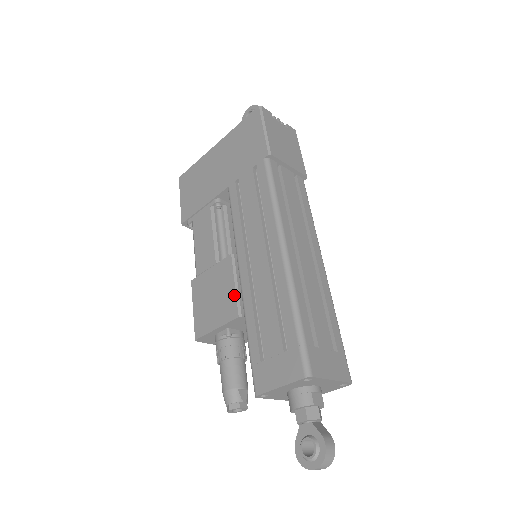
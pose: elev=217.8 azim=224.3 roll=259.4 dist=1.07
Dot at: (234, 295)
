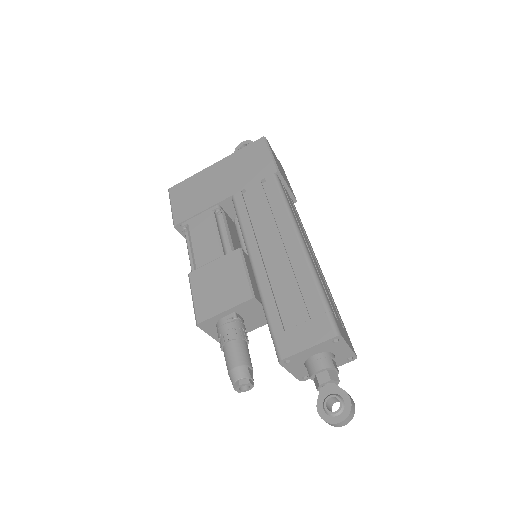
Dot at: (246, 281)
